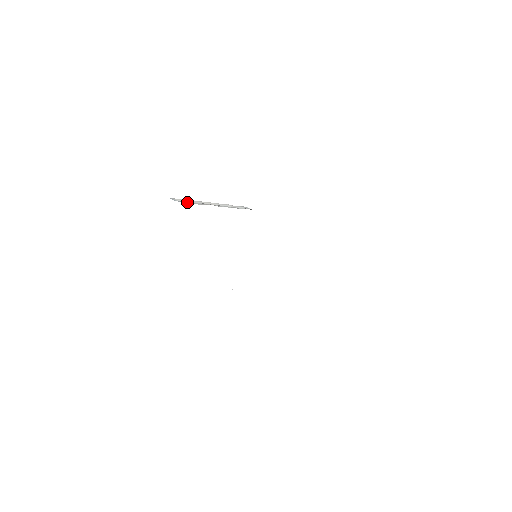
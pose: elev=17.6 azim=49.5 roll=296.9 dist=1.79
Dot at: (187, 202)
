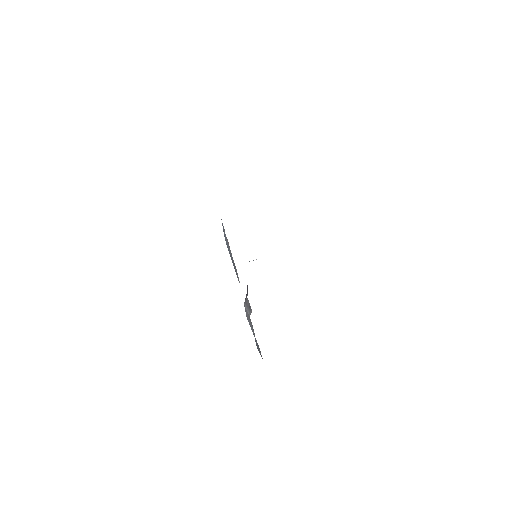
Dot at: occluded
